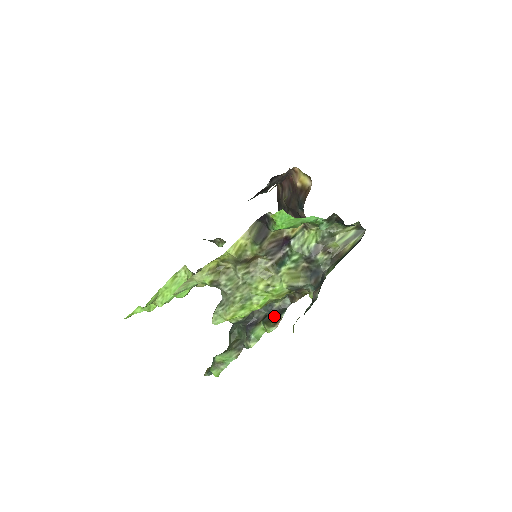
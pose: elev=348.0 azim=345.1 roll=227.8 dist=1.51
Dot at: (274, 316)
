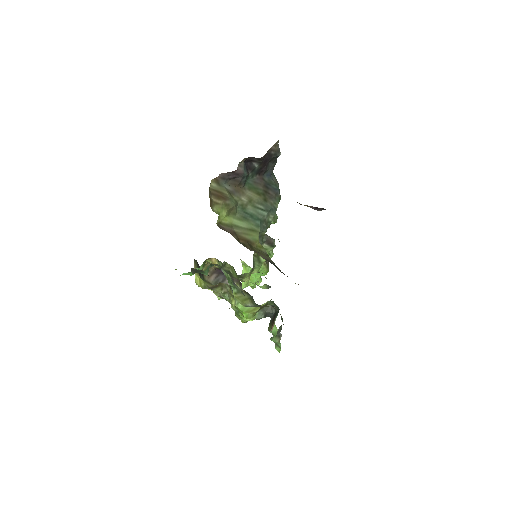
Dot at: (274, 318)
